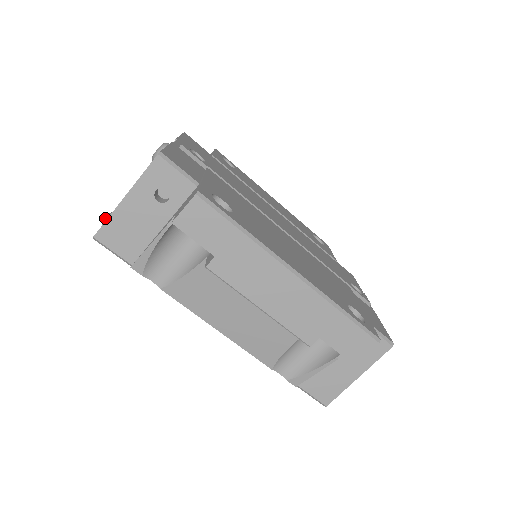
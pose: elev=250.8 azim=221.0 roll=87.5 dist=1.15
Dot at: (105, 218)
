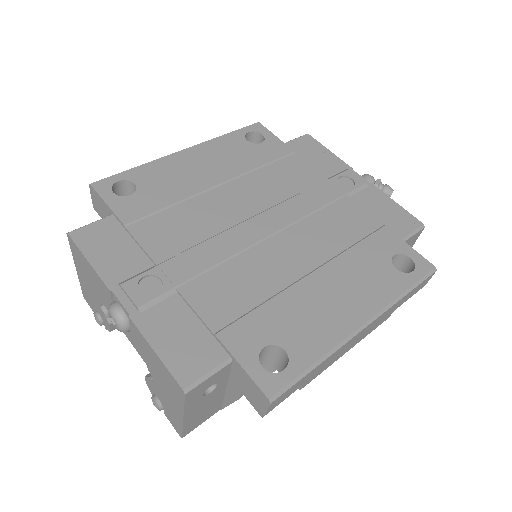
Dot at: (159, 410)
